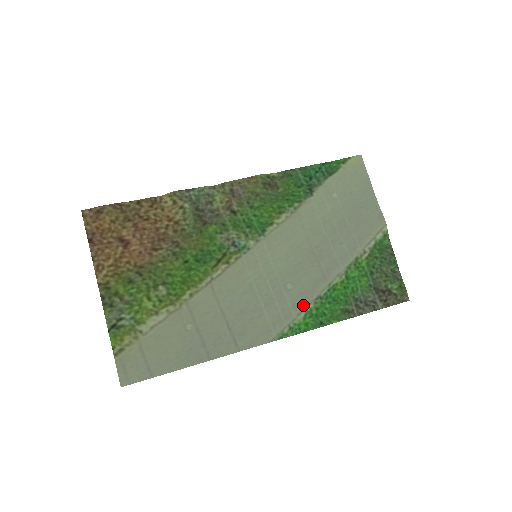
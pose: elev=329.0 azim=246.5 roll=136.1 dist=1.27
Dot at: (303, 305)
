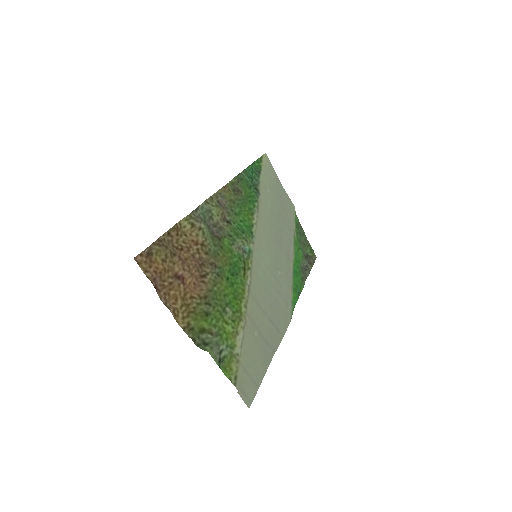
Dot at: (290, 284)
